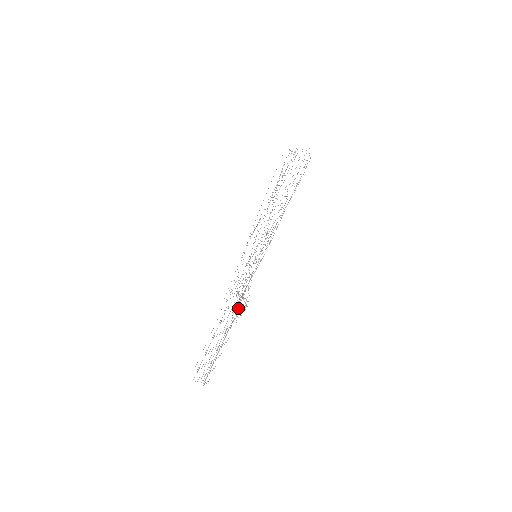
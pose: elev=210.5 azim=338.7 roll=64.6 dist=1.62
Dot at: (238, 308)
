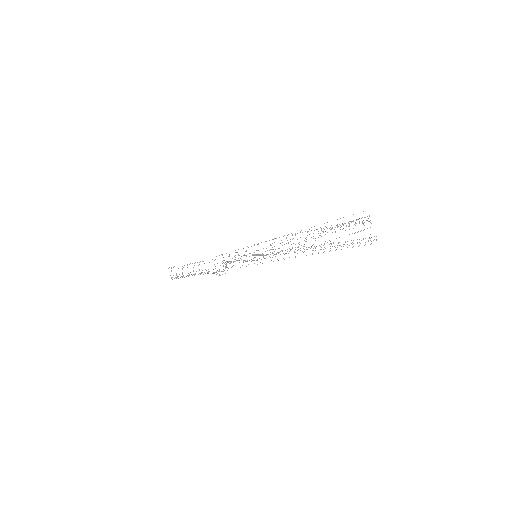
Dot at: (216, 272)
